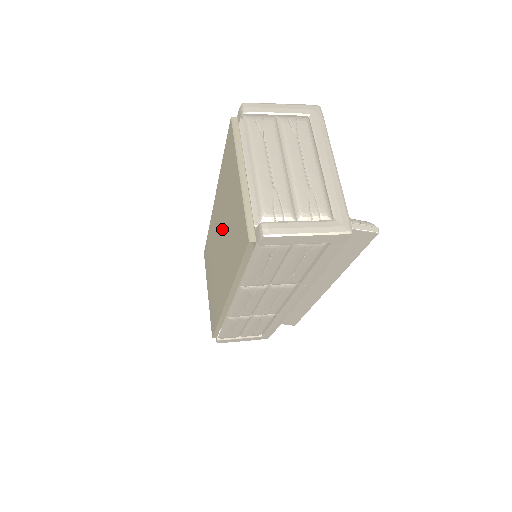
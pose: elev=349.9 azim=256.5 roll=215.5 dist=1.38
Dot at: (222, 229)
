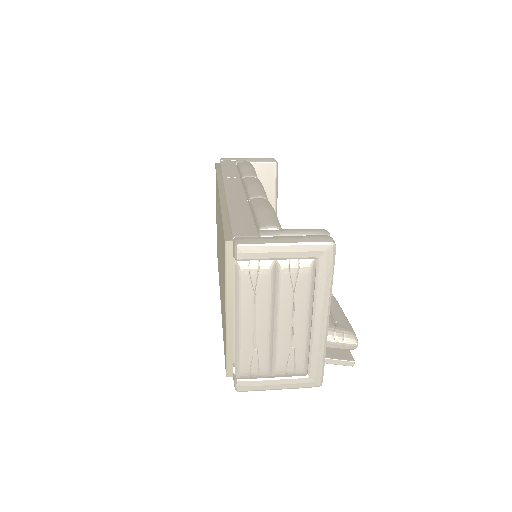
Dot at: (220, 253)
